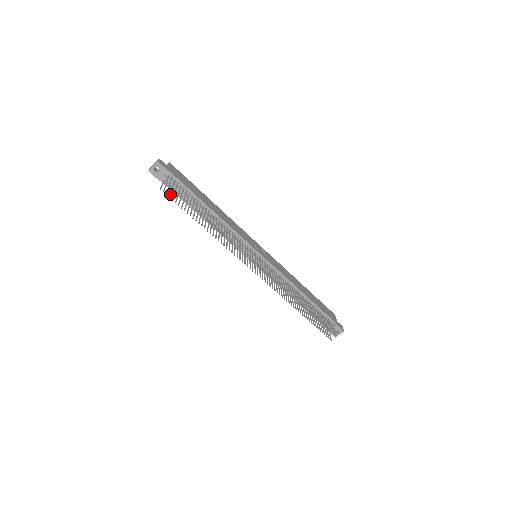
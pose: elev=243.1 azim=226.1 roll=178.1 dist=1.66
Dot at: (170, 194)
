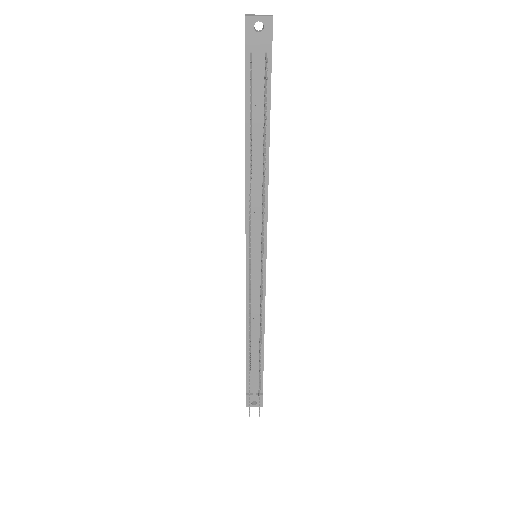
Dot at: occluded
